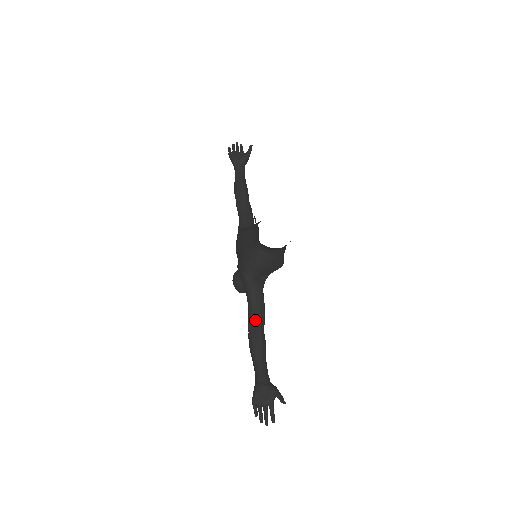
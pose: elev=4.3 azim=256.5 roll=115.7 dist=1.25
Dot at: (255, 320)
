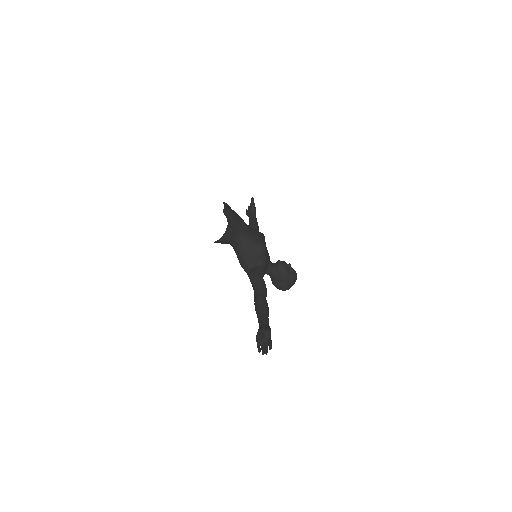
Dot at: (255, 294)
